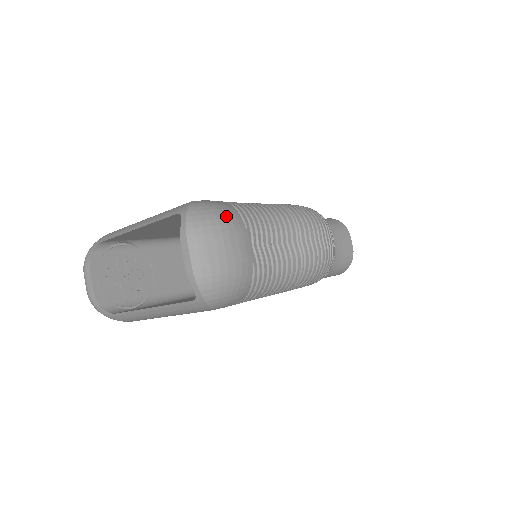
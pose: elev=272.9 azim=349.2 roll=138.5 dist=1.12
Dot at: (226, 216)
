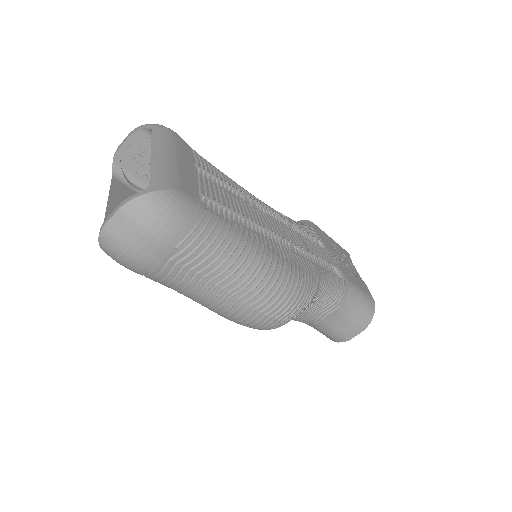
Dot at: (168, 226)
